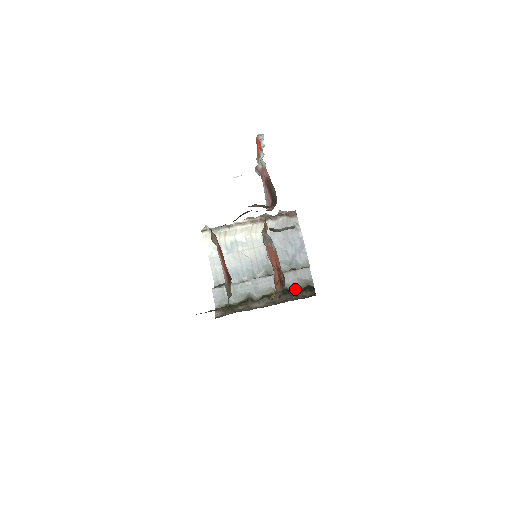
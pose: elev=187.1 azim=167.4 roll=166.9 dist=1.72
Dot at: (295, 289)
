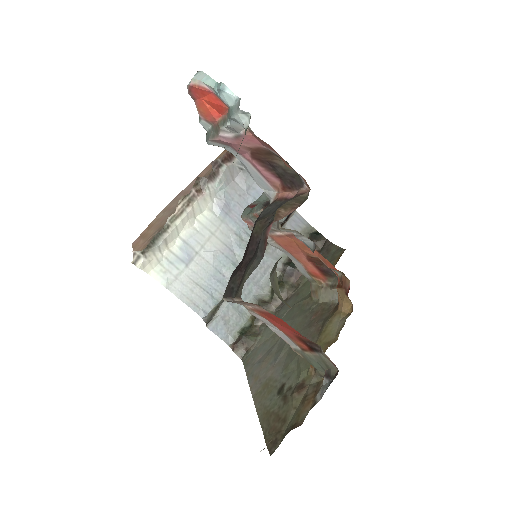
Dot at: occluded
